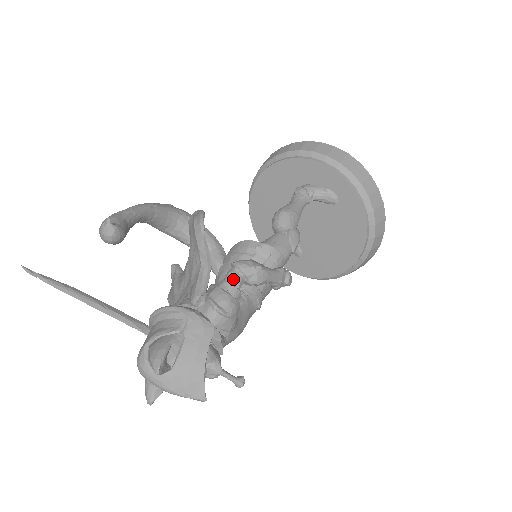
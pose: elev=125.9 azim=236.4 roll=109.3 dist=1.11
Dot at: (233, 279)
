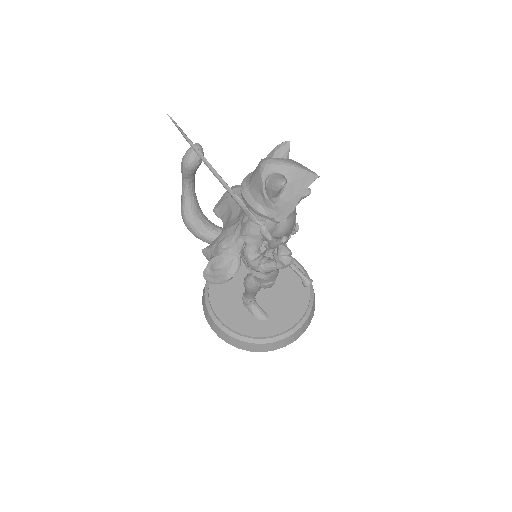
Dot at: occluded
